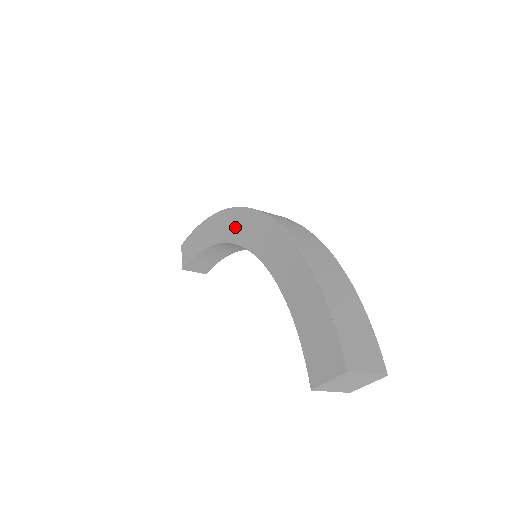
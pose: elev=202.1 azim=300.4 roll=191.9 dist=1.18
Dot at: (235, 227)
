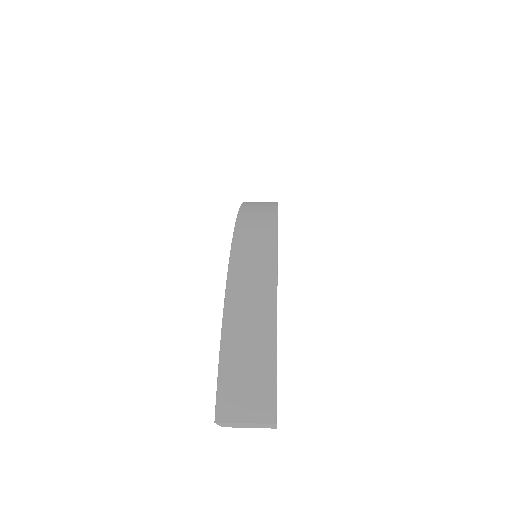
Dot at: occluded
